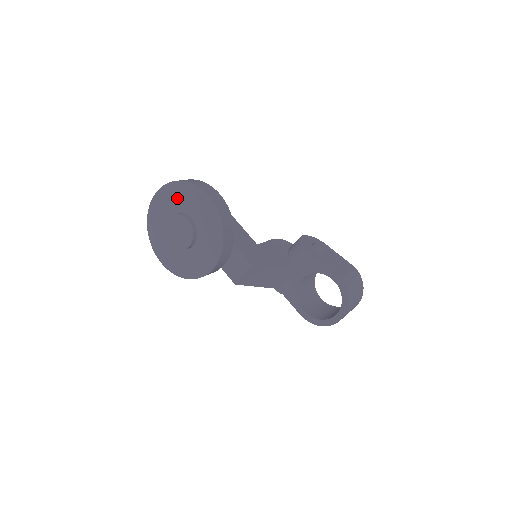
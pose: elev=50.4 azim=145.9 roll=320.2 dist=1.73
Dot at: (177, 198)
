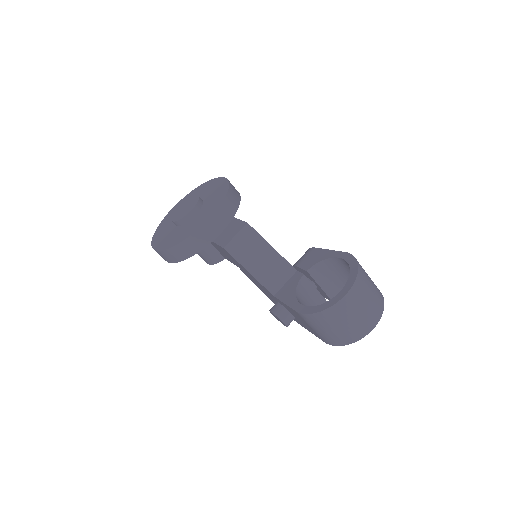
Dot at: occluded
